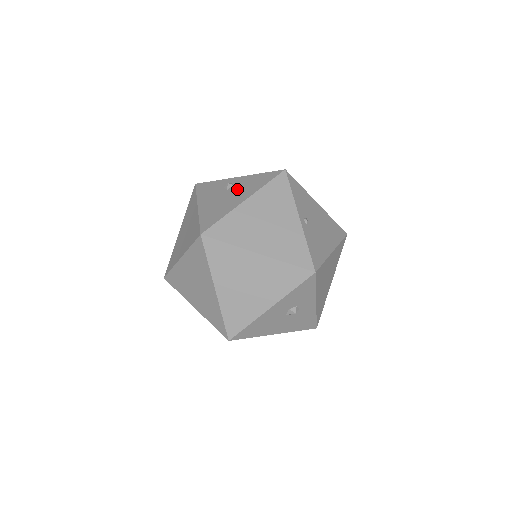
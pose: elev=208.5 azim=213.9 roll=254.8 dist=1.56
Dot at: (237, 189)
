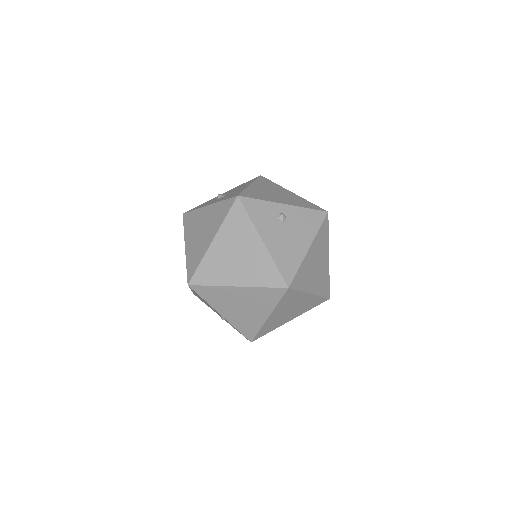
Dot at: (294, 226)
